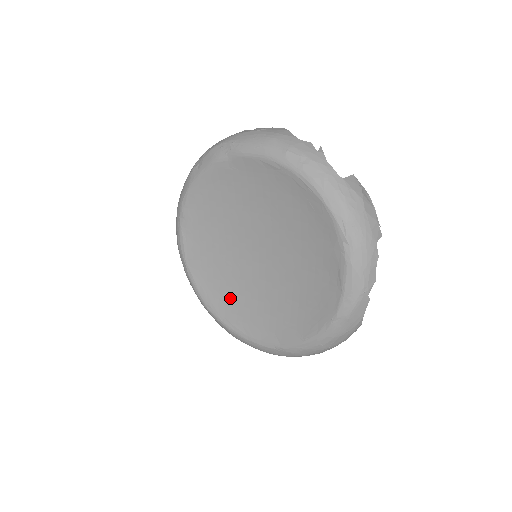
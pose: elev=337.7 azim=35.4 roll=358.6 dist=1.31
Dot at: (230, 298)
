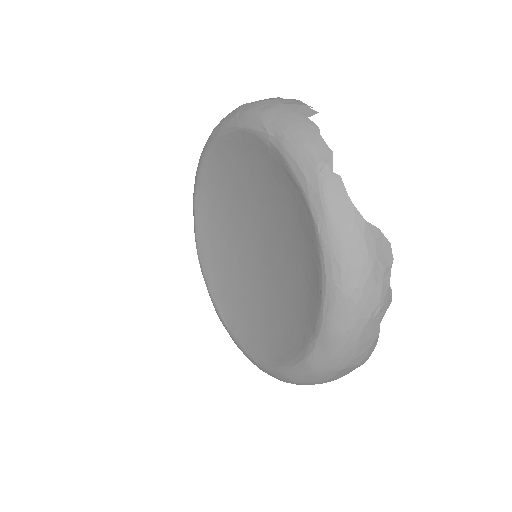
Dot at: (266, 330)
